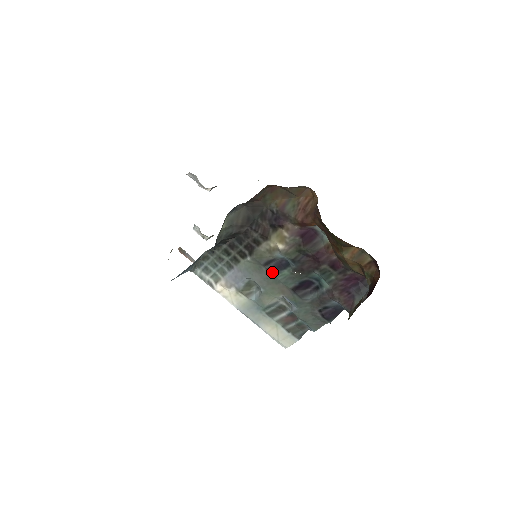
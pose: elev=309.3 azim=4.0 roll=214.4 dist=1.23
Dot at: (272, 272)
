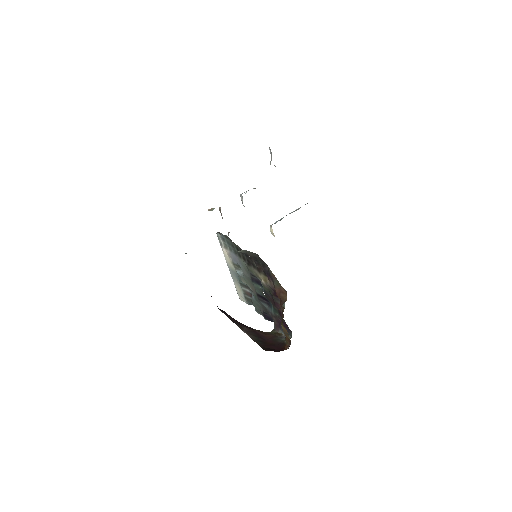
Dot at: (252, 280)
